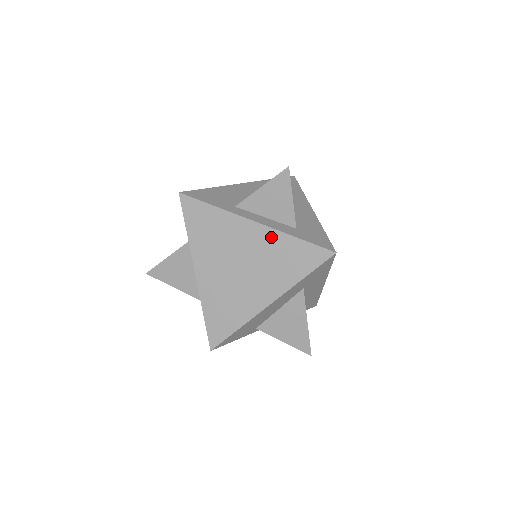
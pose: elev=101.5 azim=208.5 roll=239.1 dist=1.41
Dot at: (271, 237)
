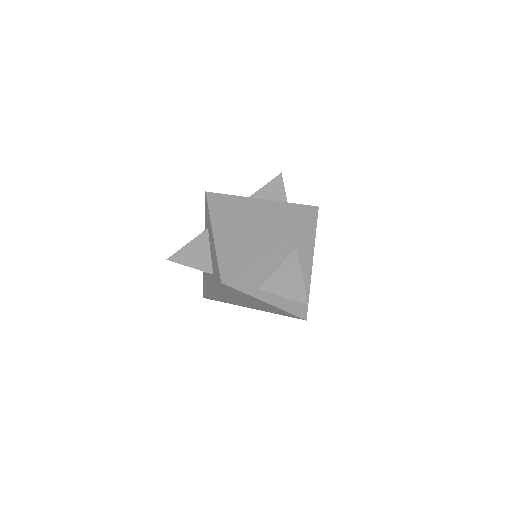
Dot at: (271, 205)
